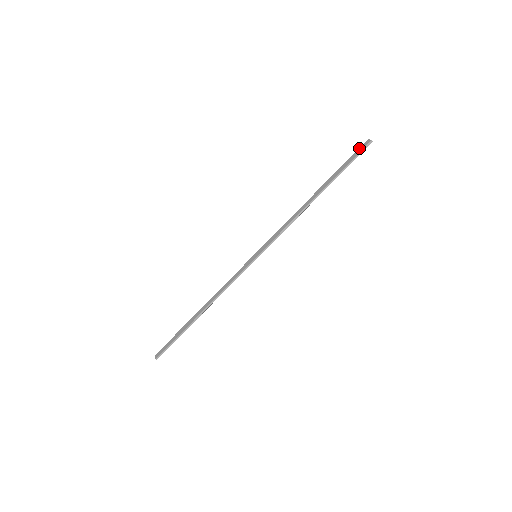
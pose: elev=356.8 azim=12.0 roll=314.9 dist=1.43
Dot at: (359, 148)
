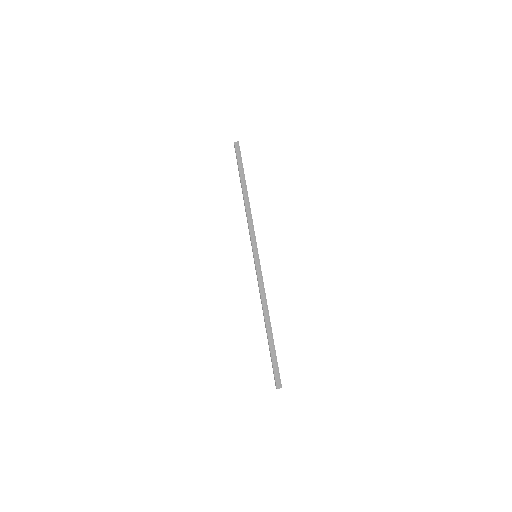
Dot at: (236, 151)
